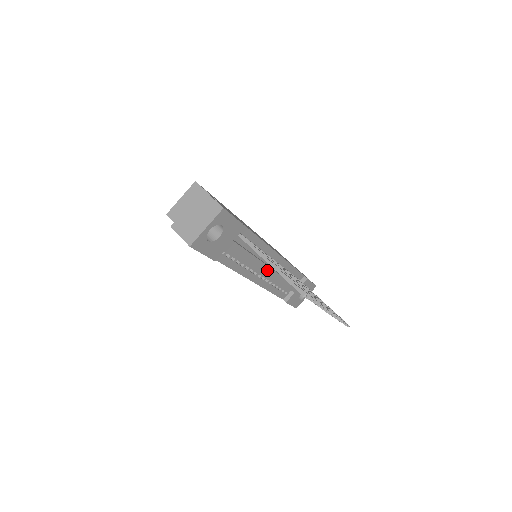
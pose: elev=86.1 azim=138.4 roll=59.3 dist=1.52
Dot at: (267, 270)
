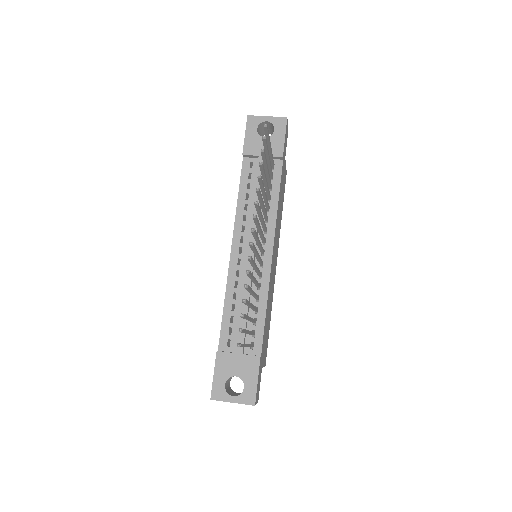
Dot at: occluded
